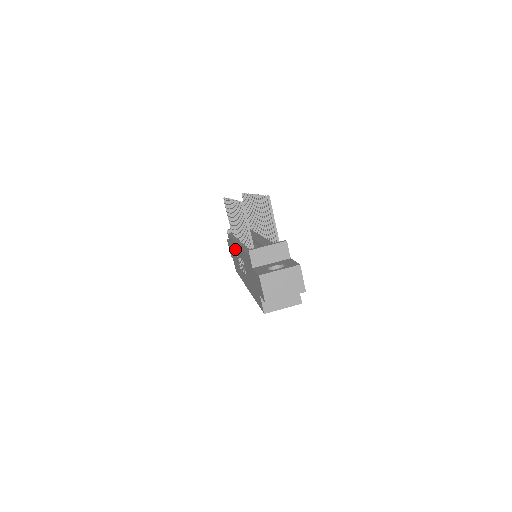
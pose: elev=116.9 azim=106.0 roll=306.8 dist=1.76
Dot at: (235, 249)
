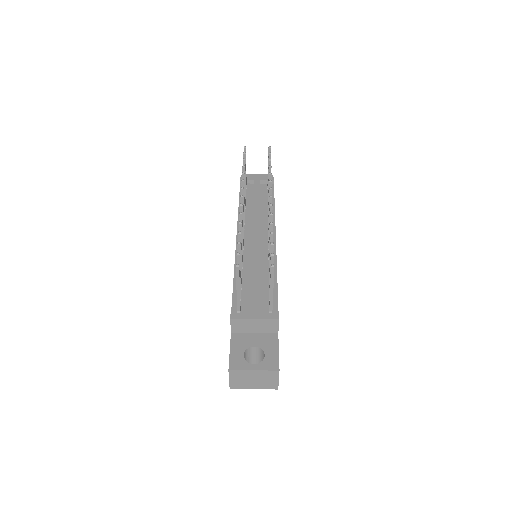
Dot at: occluded
